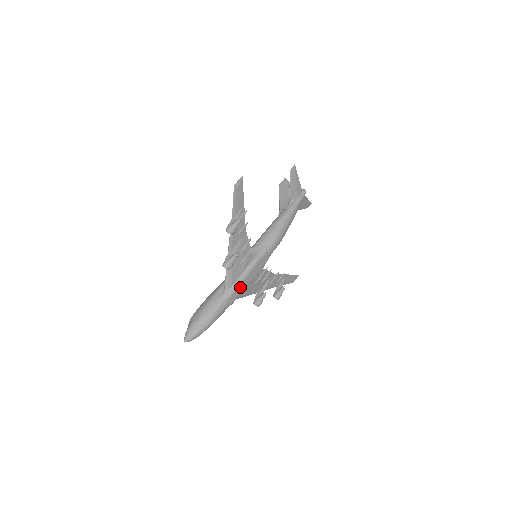
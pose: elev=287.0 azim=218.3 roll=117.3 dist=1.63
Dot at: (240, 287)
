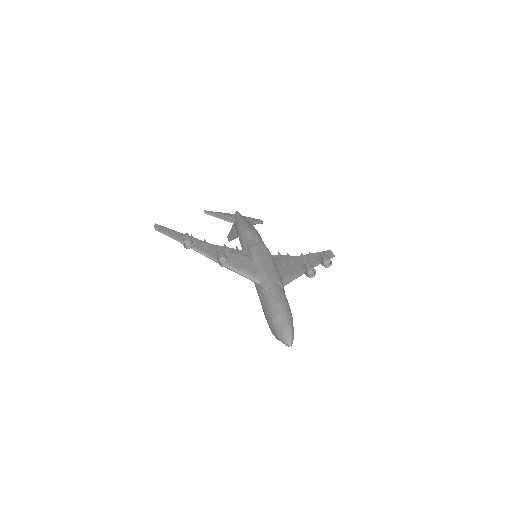
Dot at: (267, 270)
